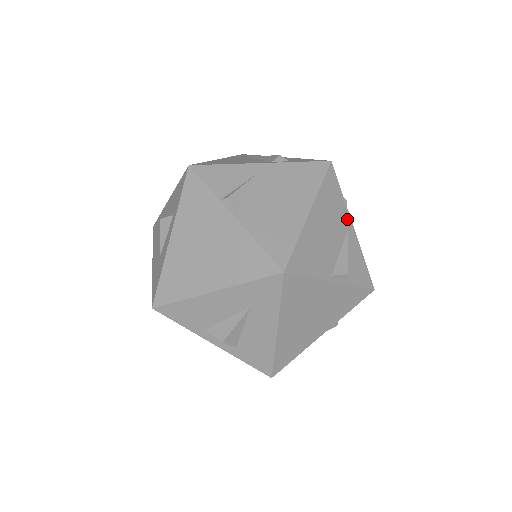
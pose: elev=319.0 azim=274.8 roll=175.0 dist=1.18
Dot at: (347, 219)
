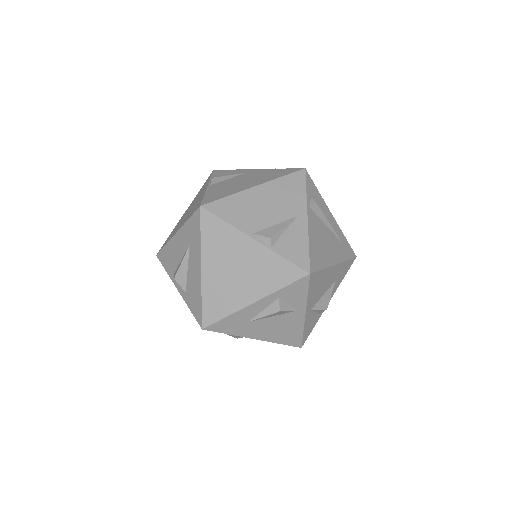
Dot at: (302, 209)
